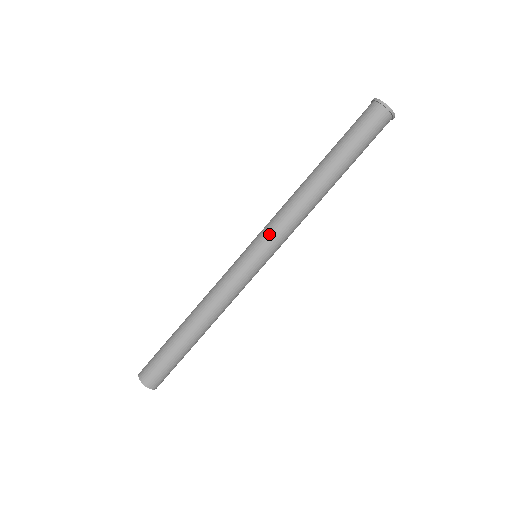
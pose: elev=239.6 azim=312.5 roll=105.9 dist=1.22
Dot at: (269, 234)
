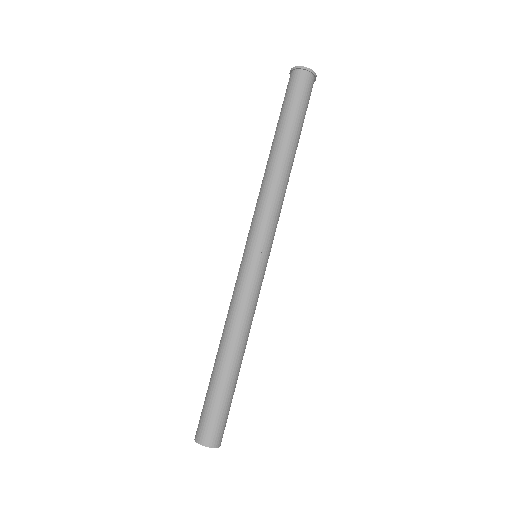
Dot at: (254, 226)
